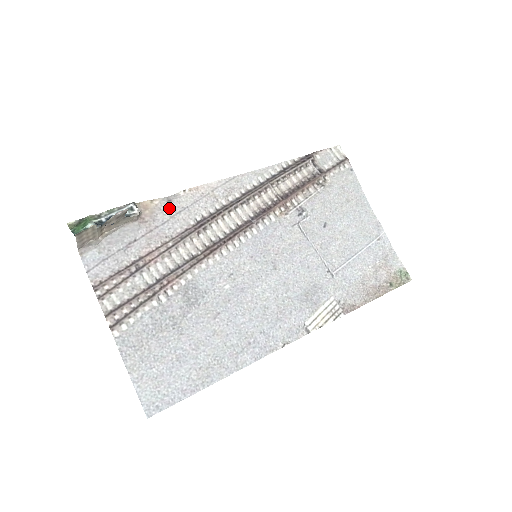
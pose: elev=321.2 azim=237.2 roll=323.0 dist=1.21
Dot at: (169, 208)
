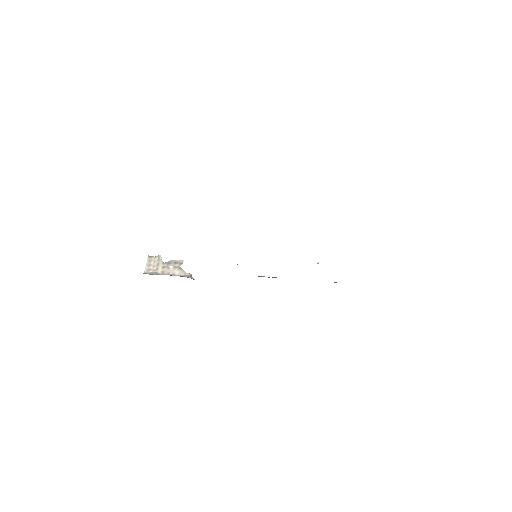
Dot at: occluded
